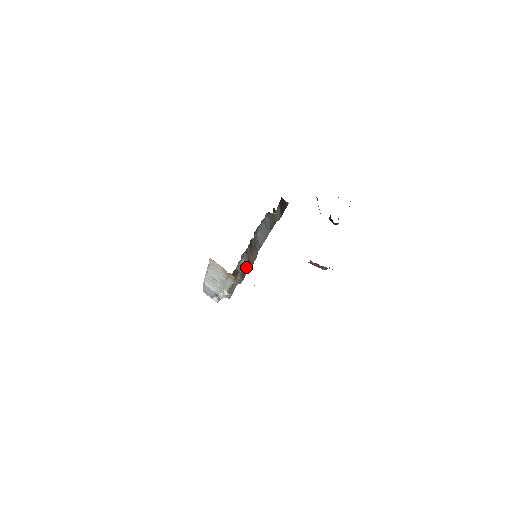
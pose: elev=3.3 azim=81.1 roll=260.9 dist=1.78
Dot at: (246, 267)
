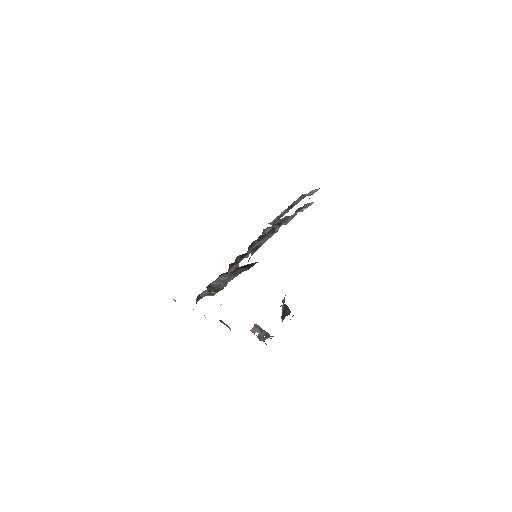
Dot at: (214, 291)
